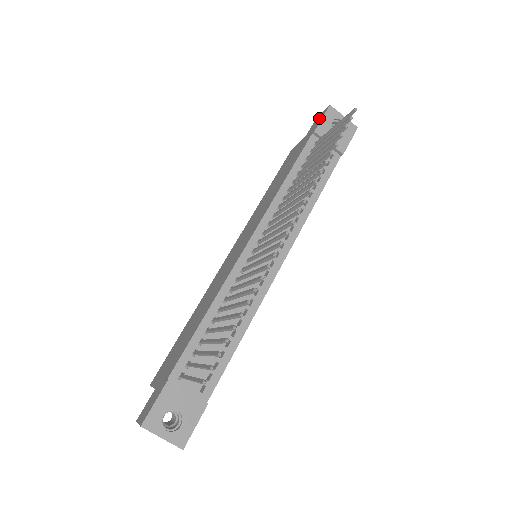
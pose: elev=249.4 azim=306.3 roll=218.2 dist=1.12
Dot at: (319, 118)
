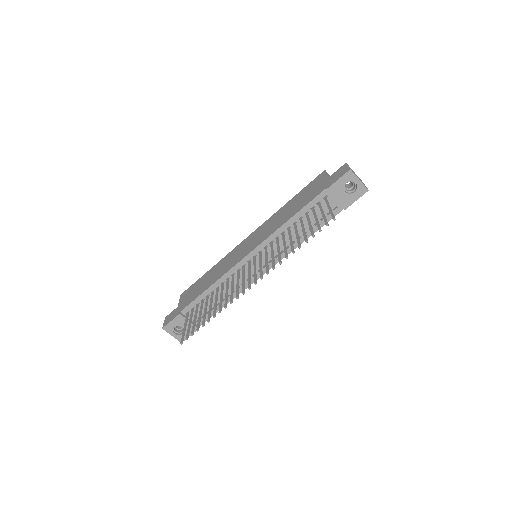
Dot at: (340, 173)
